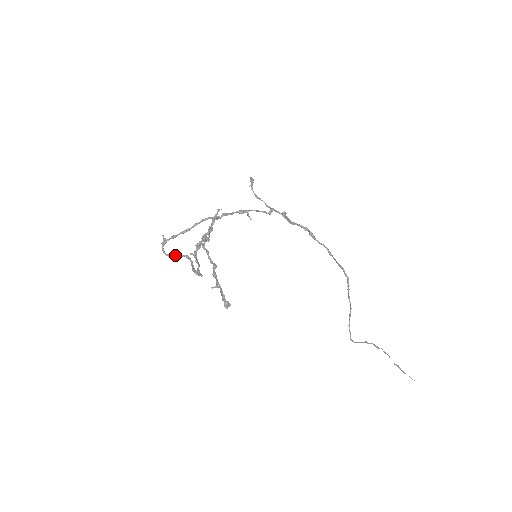
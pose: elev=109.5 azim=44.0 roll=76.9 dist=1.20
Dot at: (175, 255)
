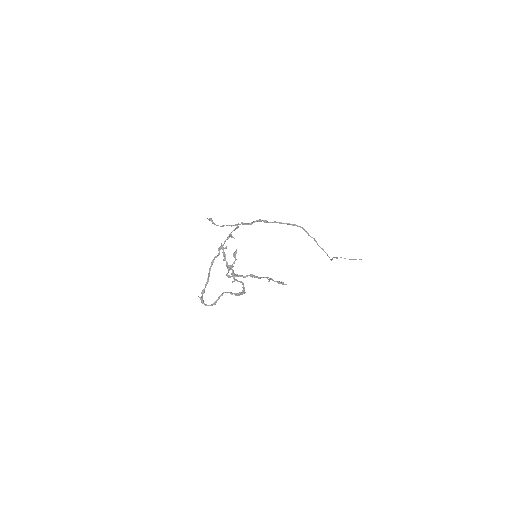
Dot at: (217, 299)
